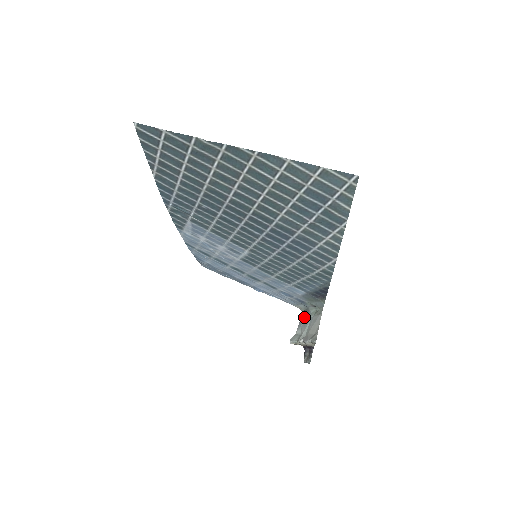
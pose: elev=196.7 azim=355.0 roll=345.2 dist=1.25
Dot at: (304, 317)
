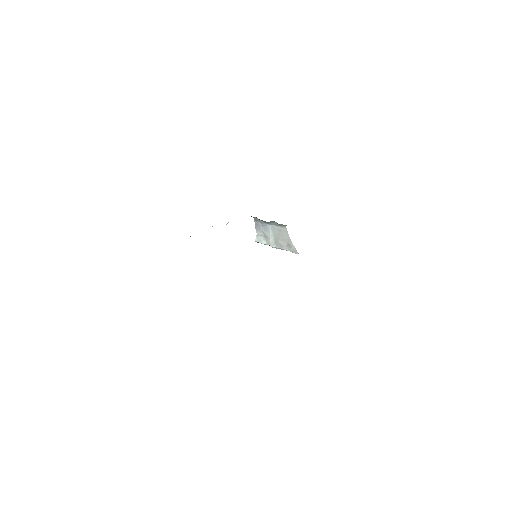
Dot at: (260, 223)
